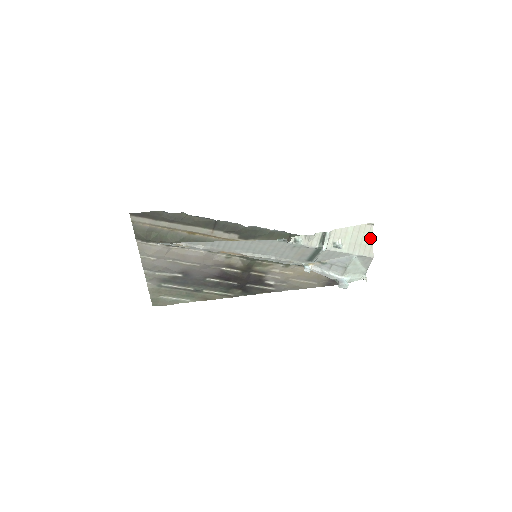
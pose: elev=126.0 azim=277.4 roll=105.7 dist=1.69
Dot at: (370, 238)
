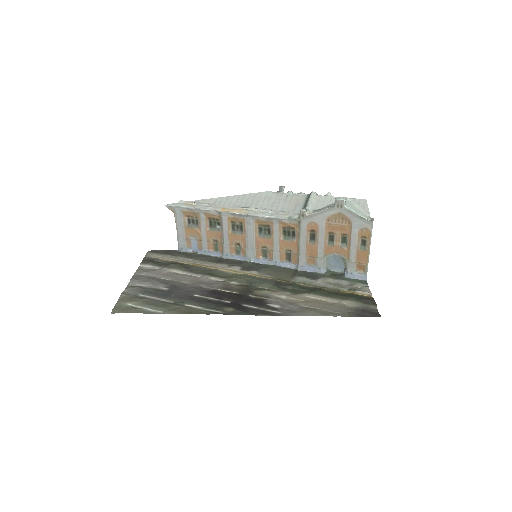
Dot at: occluded
